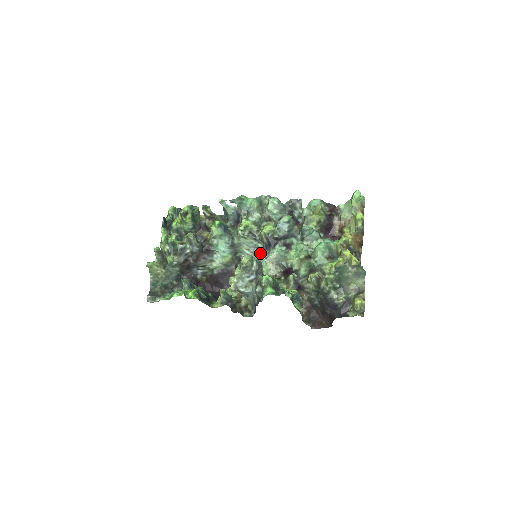
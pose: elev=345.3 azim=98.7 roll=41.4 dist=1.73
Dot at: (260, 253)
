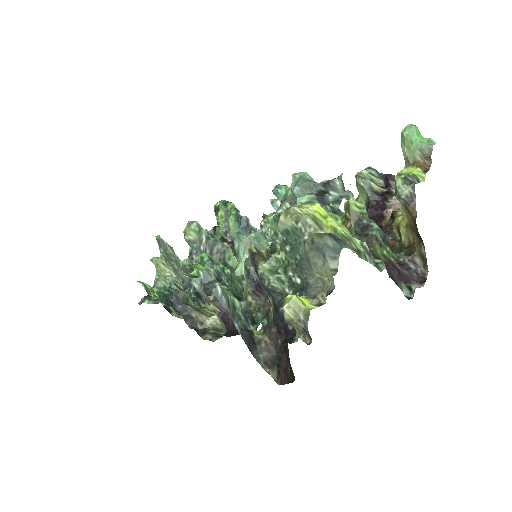
Dot at: occluded
